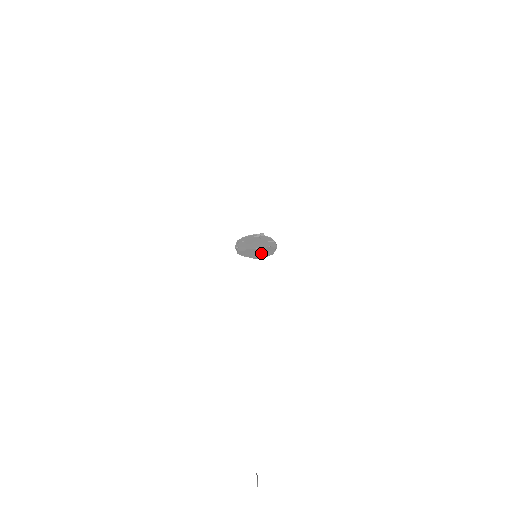
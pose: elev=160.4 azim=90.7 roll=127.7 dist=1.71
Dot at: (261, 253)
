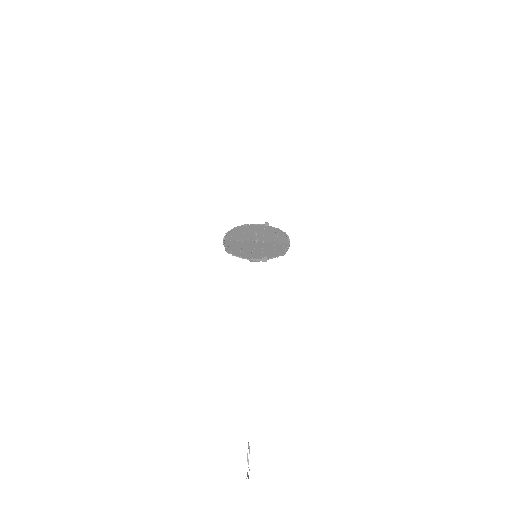
Dot at: (265, 237)
